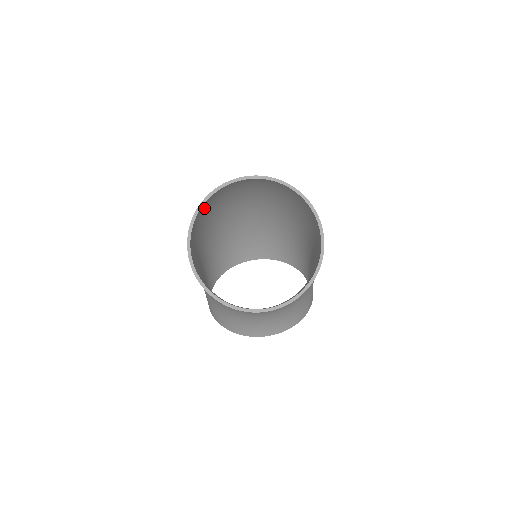
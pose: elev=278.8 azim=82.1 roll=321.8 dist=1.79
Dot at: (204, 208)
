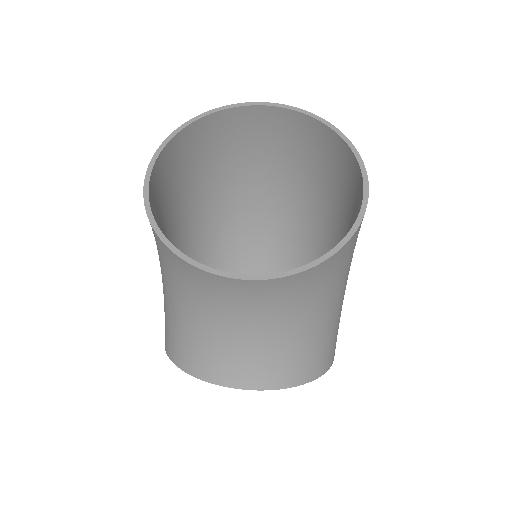
Dot at: (197, 139)
